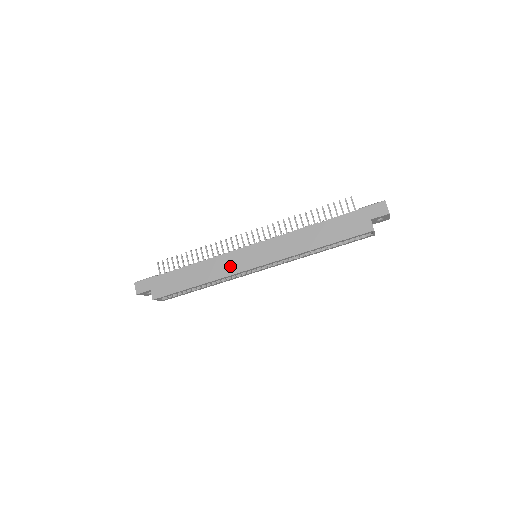
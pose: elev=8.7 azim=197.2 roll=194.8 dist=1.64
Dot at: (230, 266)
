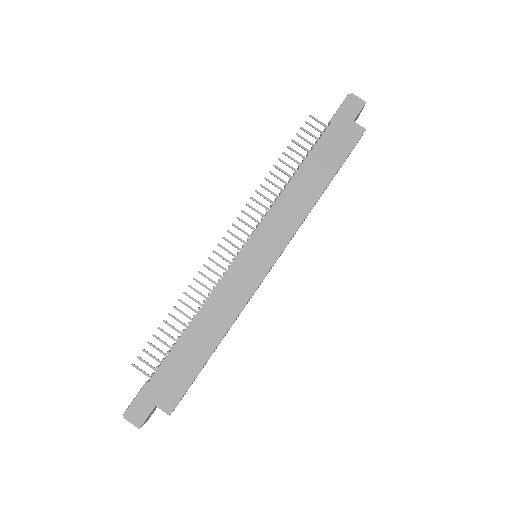
Dot at: (240, 289)
